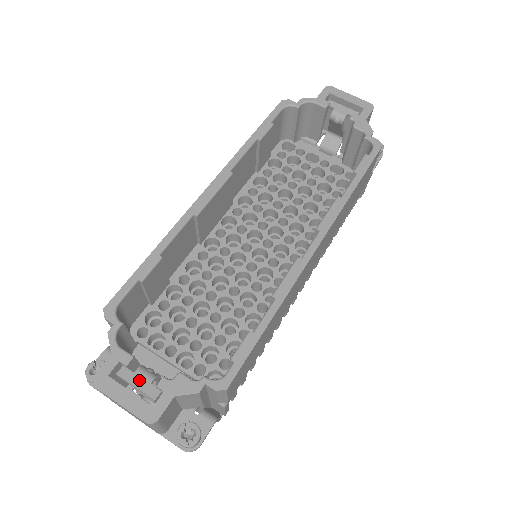
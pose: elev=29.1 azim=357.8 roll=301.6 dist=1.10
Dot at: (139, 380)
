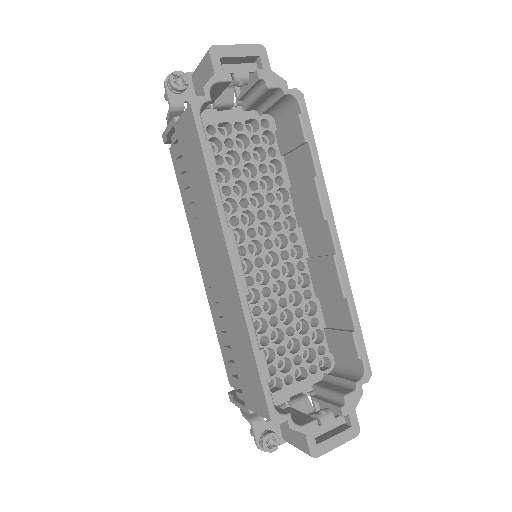
Dot at: (328, 425)
